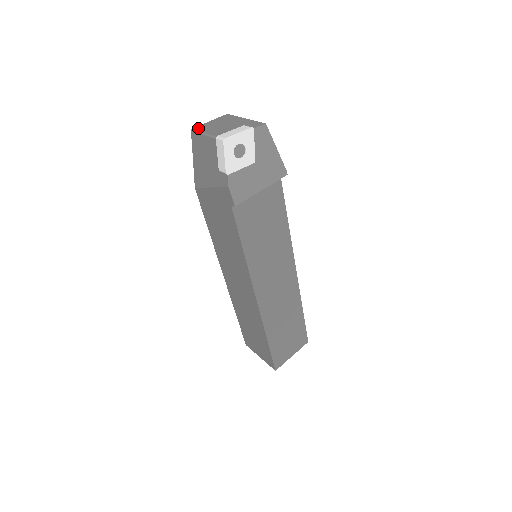
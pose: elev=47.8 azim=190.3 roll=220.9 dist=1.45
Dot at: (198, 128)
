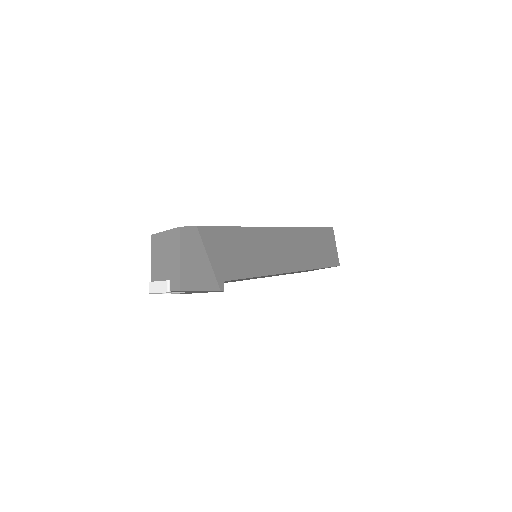
Dot at: (153, 240)
